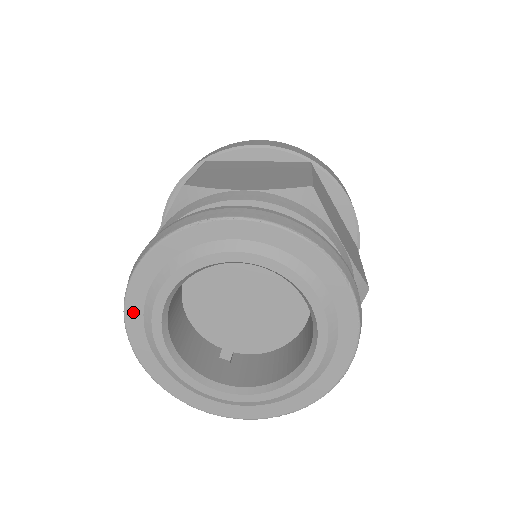
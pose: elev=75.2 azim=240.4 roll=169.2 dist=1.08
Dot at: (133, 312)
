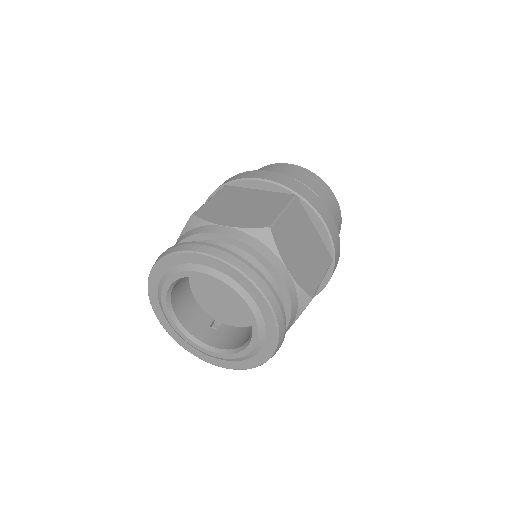
Dot at: (152, 293)
